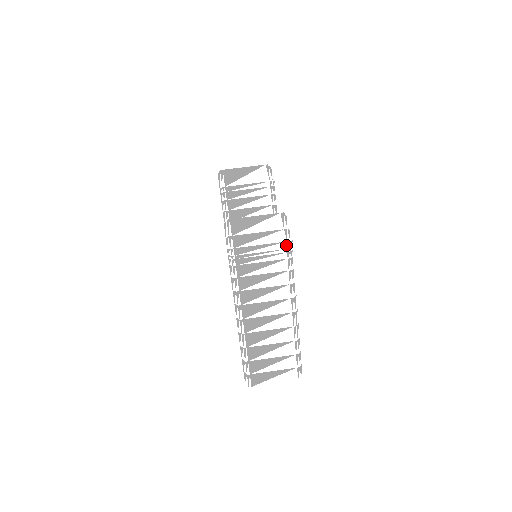
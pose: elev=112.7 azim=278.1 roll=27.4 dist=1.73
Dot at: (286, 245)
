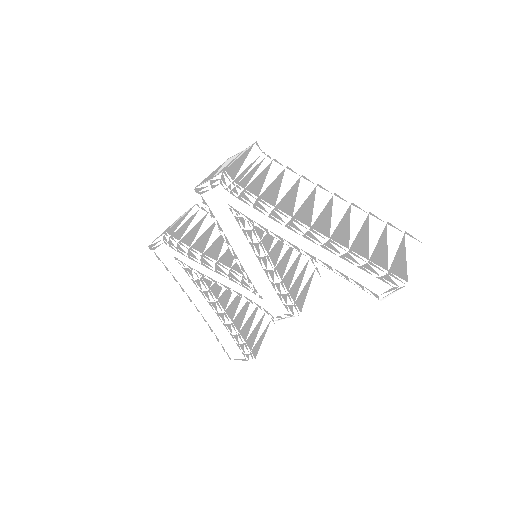
Dot at: (258, 148)
